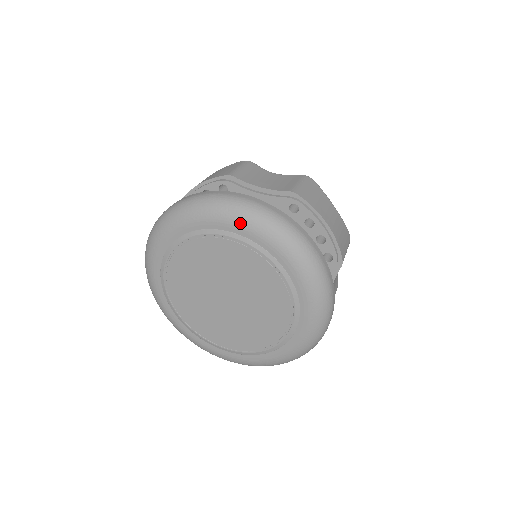
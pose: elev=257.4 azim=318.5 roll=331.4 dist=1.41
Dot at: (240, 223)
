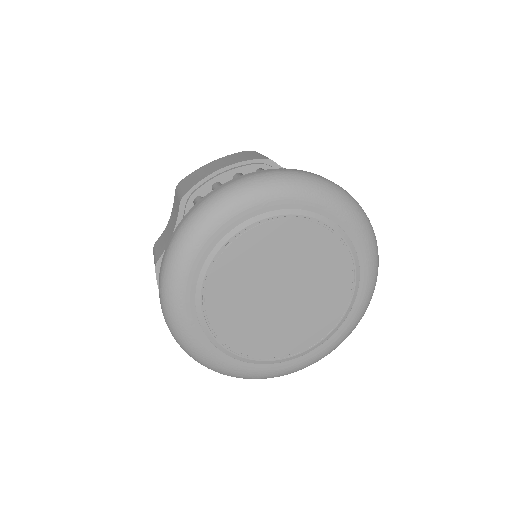
Dot at: (330, 203)
